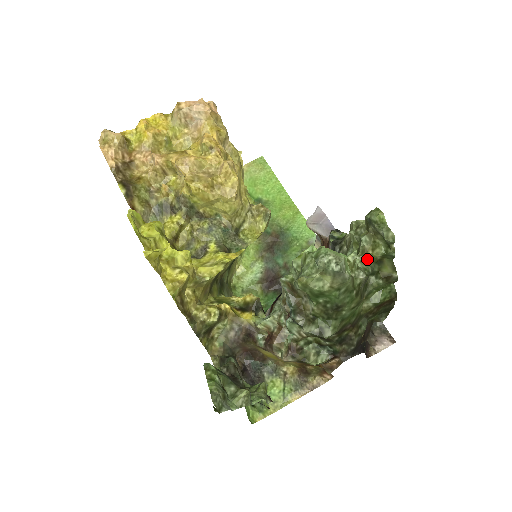
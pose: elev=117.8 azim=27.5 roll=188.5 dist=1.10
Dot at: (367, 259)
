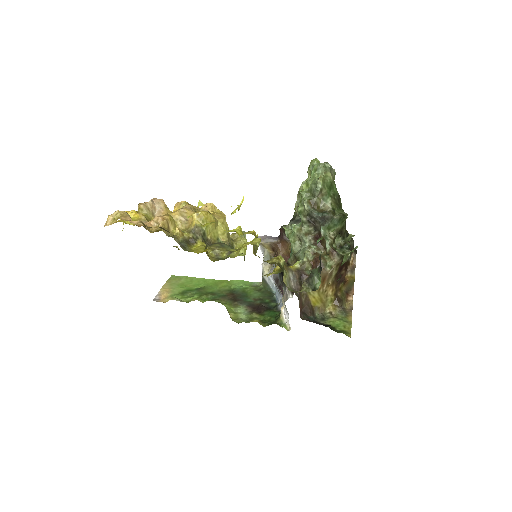
Dot at: occluded
